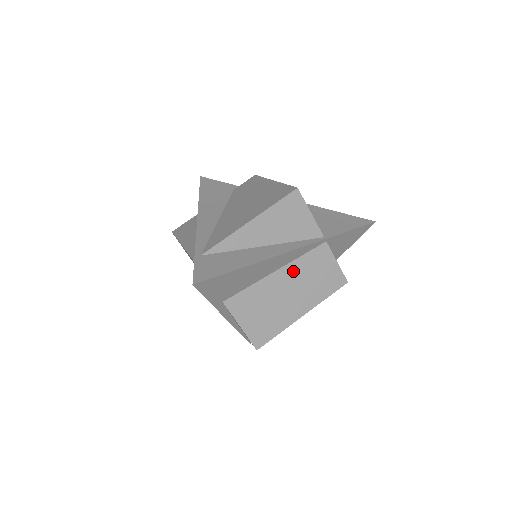
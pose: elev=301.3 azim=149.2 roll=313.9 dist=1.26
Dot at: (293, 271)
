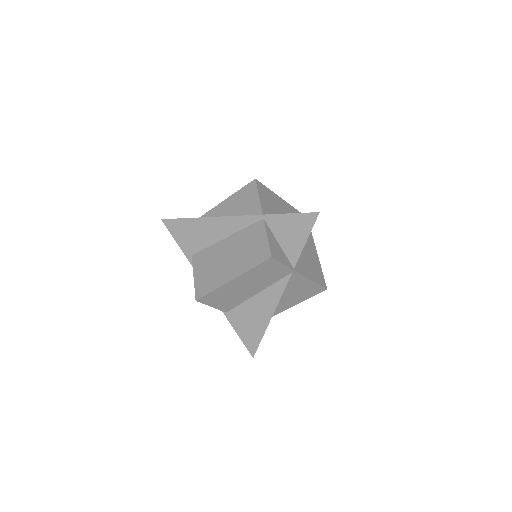
Dot at: (236, 240)
